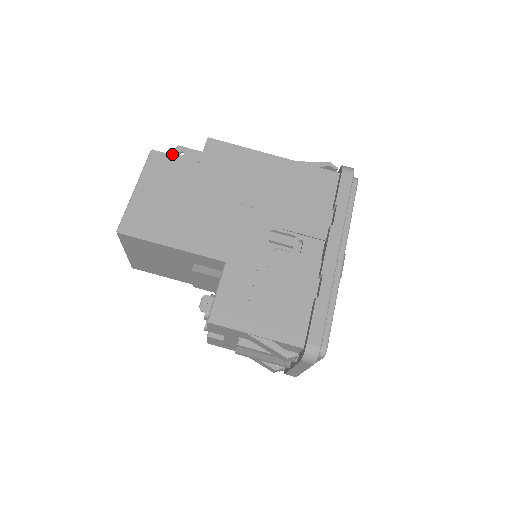
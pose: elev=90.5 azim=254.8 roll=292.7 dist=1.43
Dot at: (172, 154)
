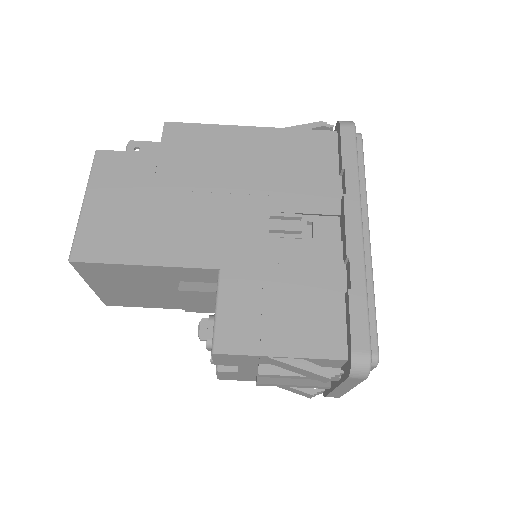
Dot at: occluded
